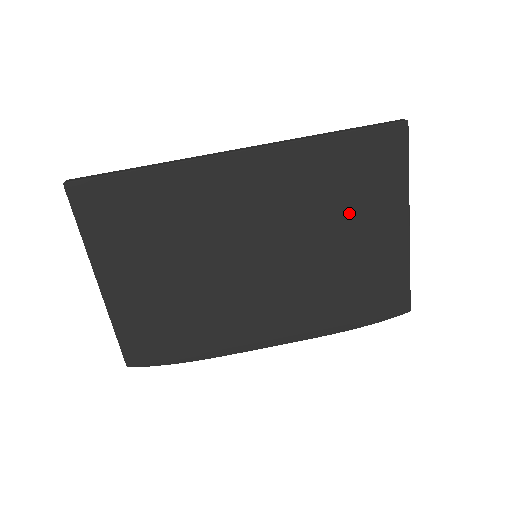
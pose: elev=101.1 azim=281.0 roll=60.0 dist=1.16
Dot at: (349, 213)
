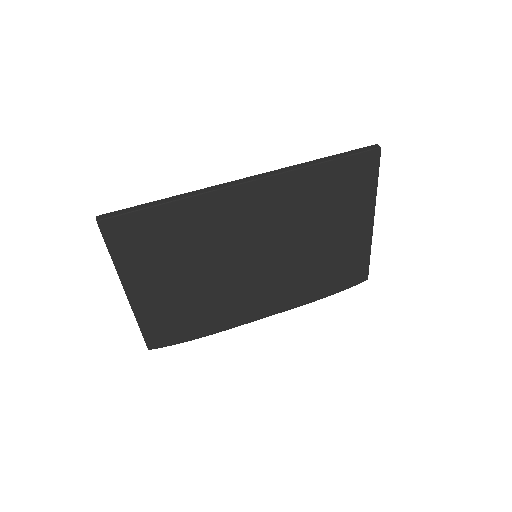
Dot at: (331, 218)
